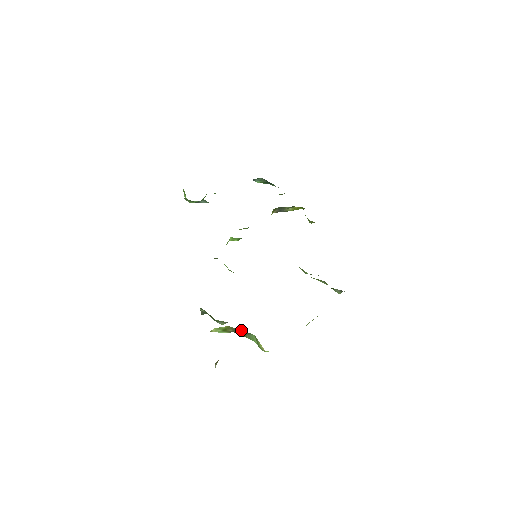
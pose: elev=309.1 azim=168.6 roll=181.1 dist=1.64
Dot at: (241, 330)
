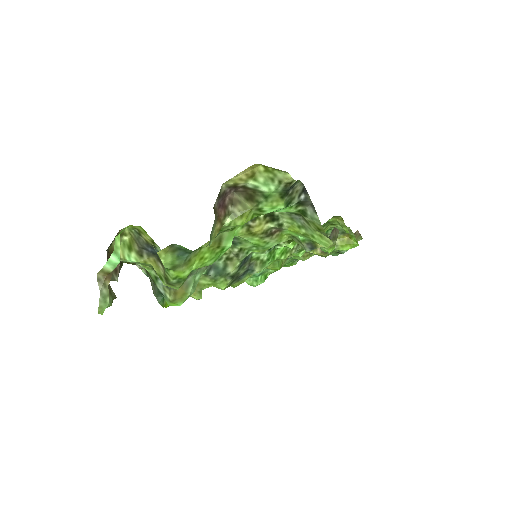
Dot at: (156, 258)
